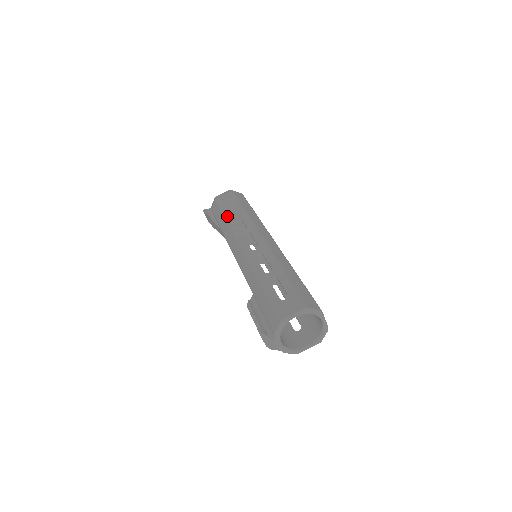
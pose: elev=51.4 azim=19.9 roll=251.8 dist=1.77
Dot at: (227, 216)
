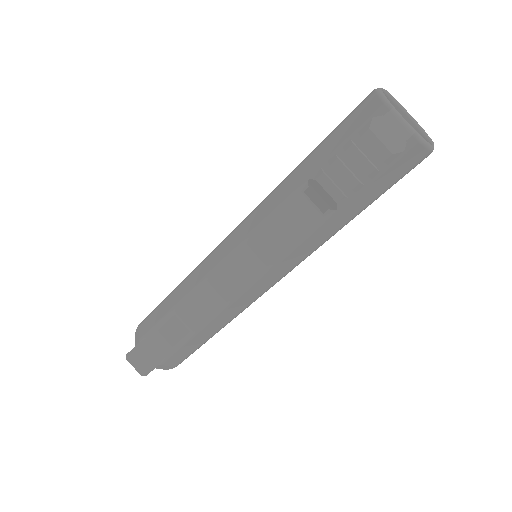
Dot at: (176, 287)
